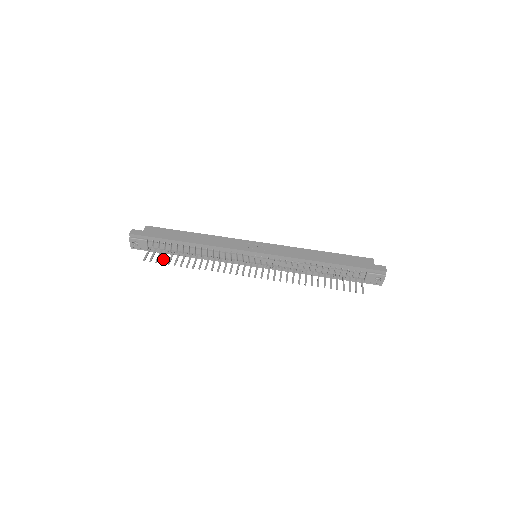
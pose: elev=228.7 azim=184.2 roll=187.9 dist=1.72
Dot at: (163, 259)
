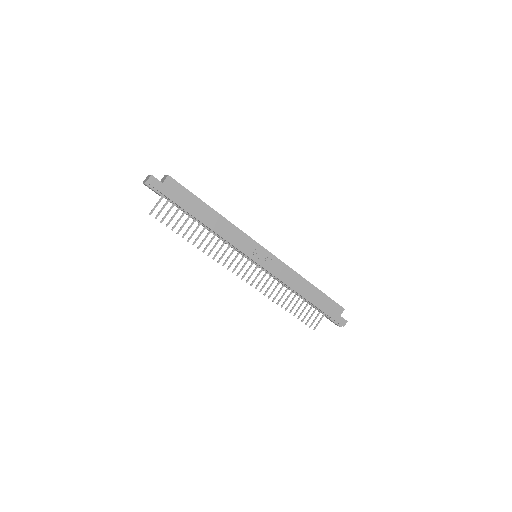
Dot at: (169, 220)
